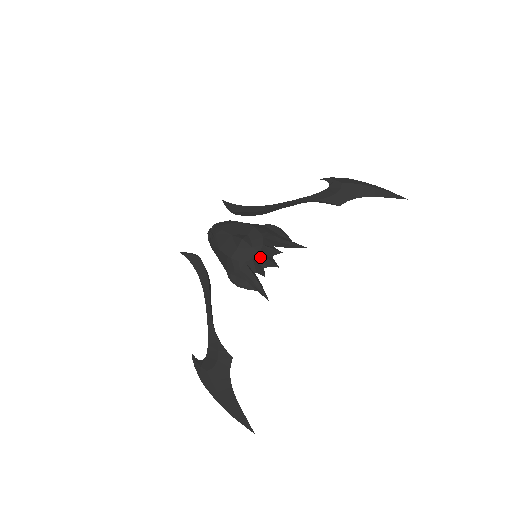
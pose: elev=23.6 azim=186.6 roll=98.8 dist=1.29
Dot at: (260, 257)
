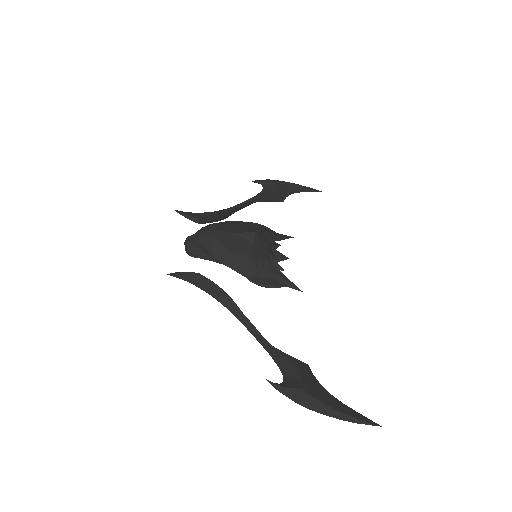
Dot at: (272, 251)
